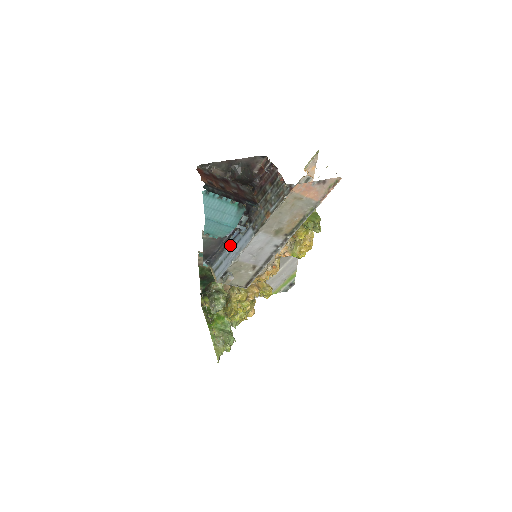
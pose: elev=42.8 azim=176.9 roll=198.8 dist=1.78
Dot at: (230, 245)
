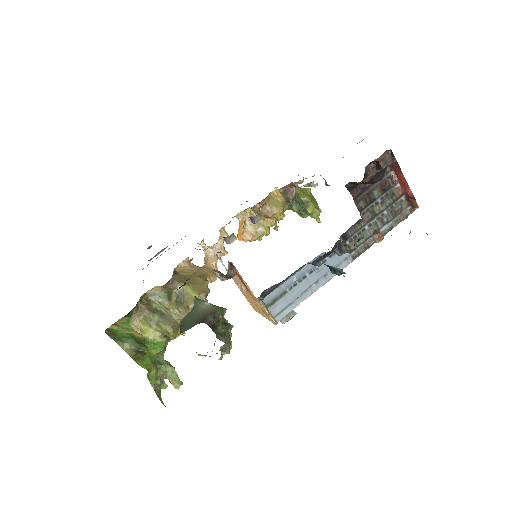
Dot at: (303, 267)
